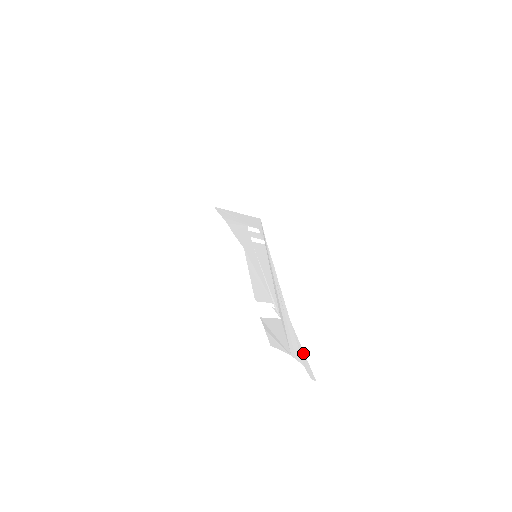
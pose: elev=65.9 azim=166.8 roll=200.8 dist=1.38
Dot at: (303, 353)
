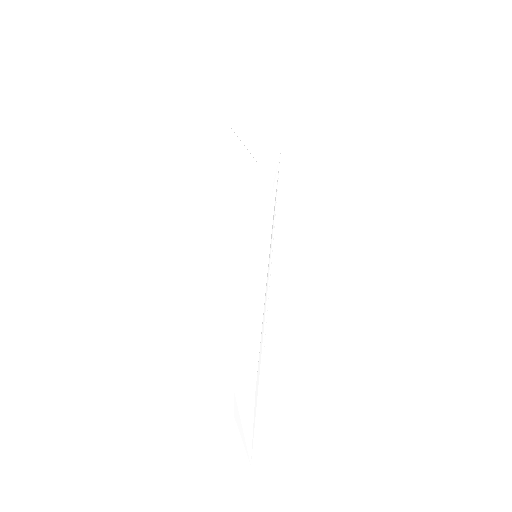
Dot at: (263, 462)
